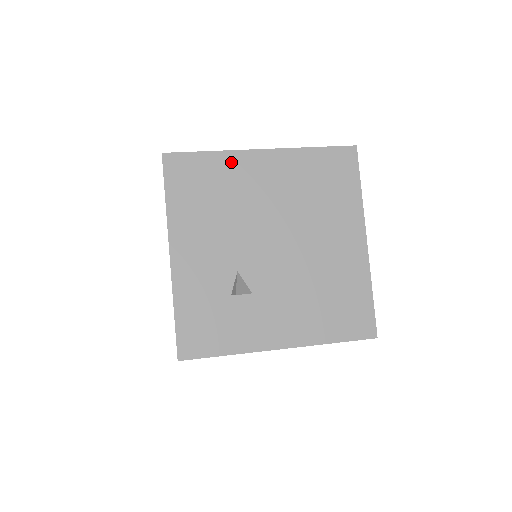
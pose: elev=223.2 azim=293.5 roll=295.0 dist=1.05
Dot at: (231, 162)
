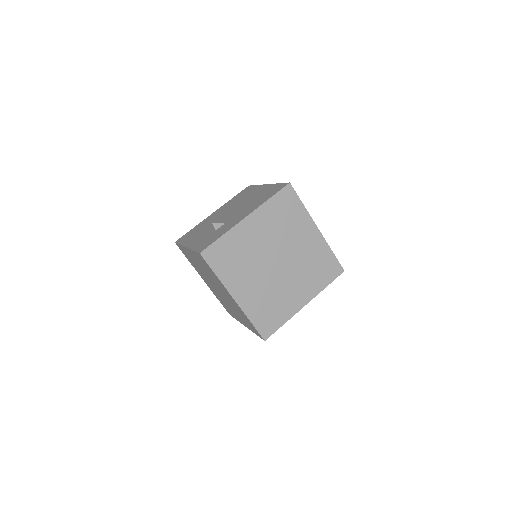
Dot at: (202, 223)
